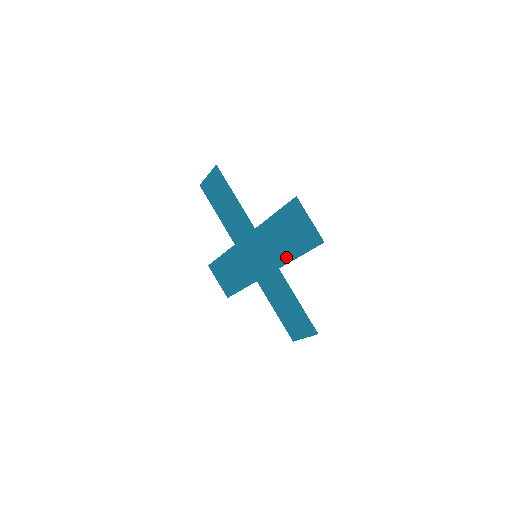
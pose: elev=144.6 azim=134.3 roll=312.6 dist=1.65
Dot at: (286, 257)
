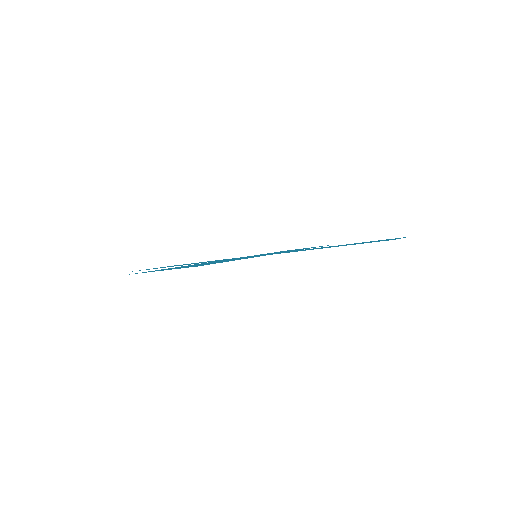
Dot at: occluded
